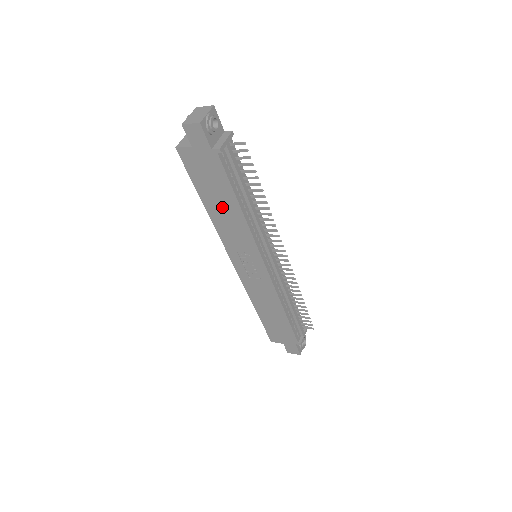
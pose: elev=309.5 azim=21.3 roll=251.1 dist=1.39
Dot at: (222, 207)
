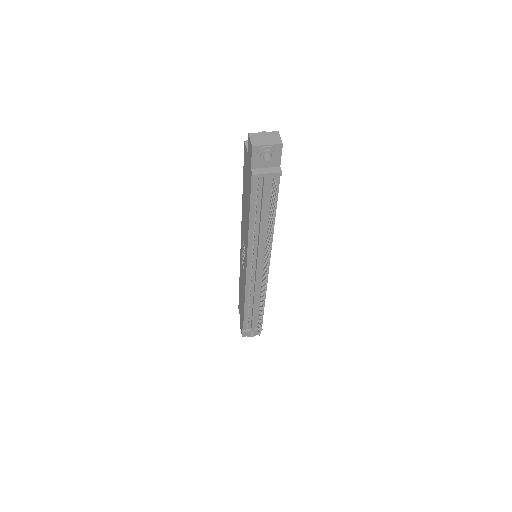
Dot at: (246, 206)
